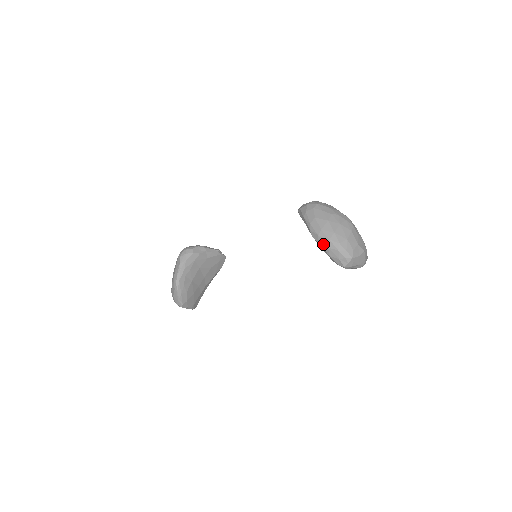
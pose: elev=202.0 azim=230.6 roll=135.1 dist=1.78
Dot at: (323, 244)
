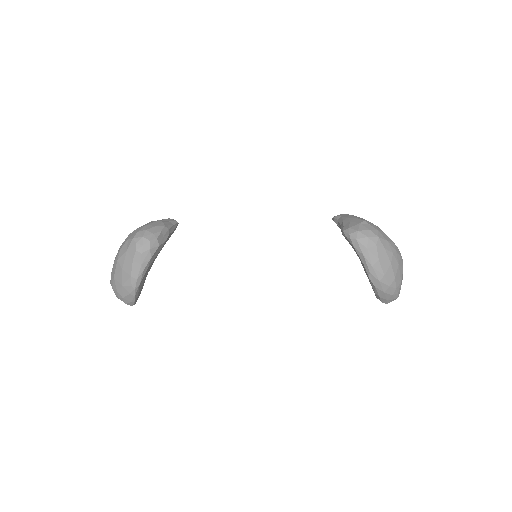
Dot at: (380, 289)
